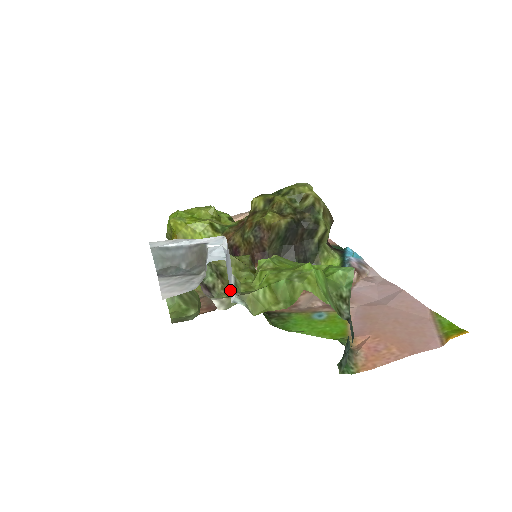
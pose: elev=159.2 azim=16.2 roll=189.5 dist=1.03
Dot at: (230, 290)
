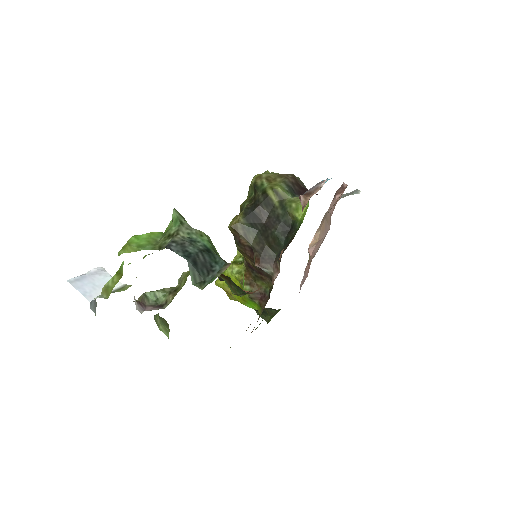
Dot at: (91, 295)
